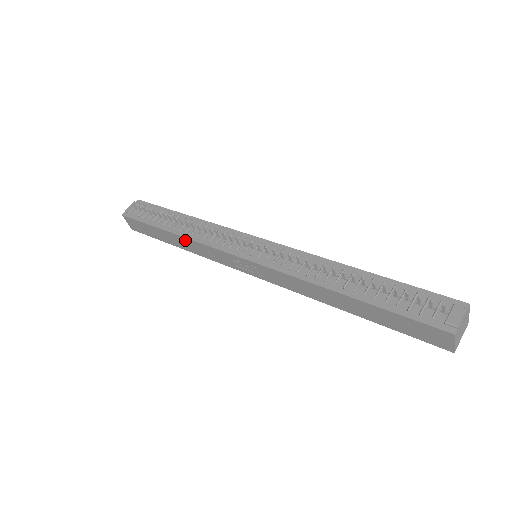
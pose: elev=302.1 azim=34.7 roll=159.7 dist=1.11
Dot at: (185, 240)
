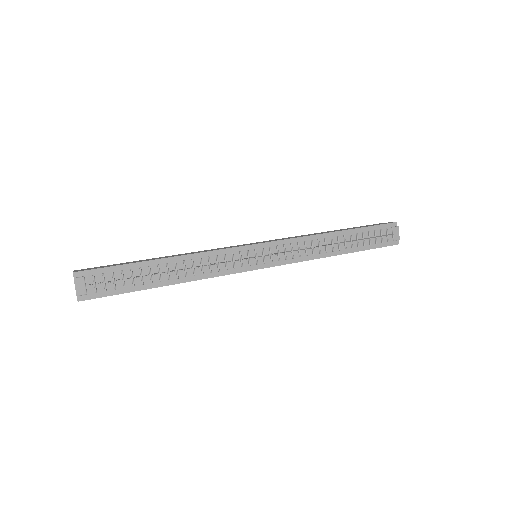
Dot at: occluded
